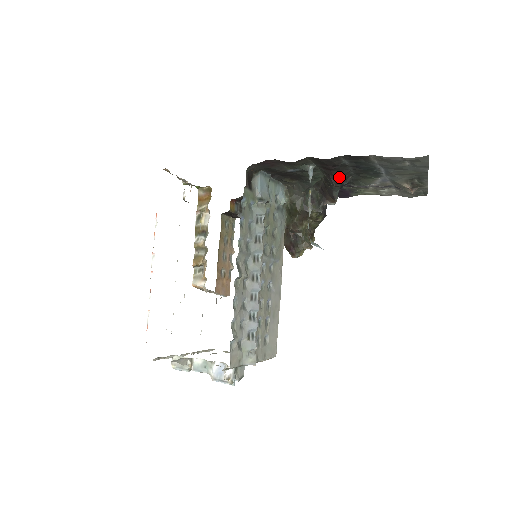
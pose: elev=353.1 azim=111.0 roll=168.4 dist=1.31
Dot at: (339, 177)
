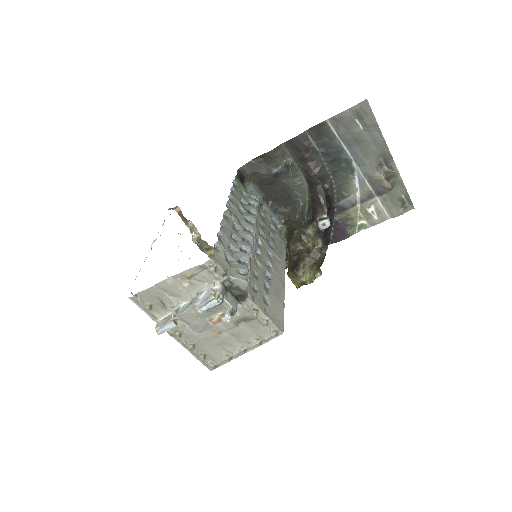
Dot at: (317, 172)
